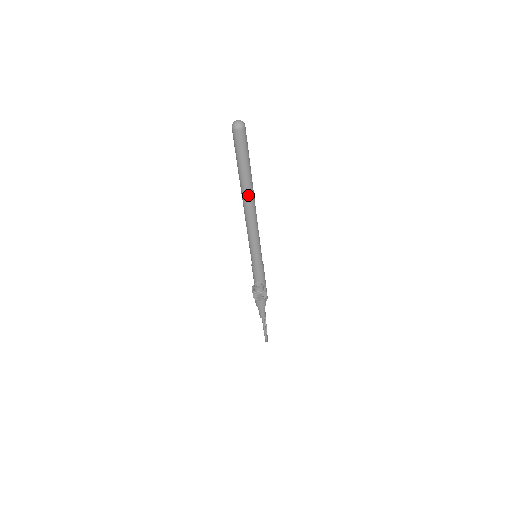
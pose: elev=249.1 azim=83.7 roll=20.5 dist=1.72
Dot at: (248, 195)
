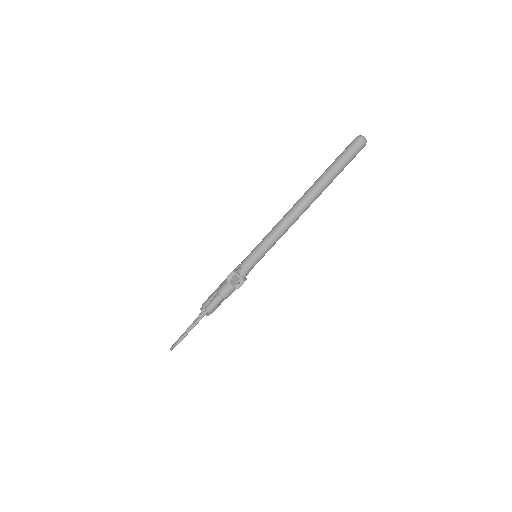
Dot at: (312, 196)
